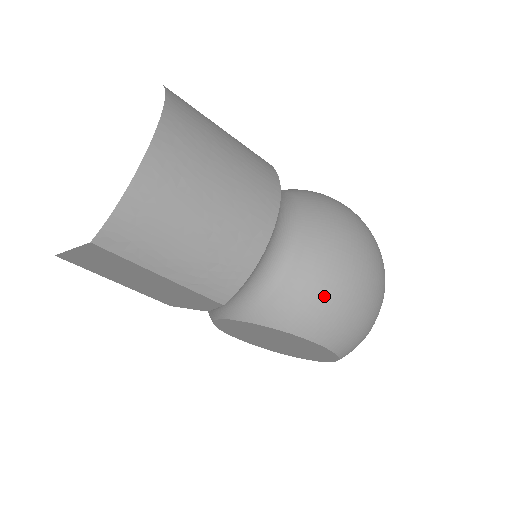
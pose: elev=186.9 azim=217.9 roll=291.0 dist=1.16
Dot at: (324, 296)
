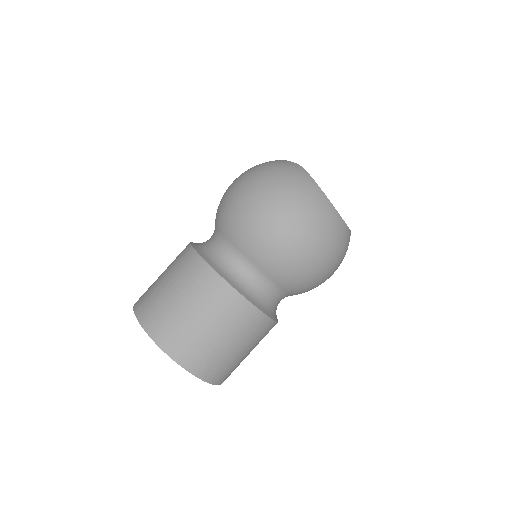
Dot at: (315, 286)
